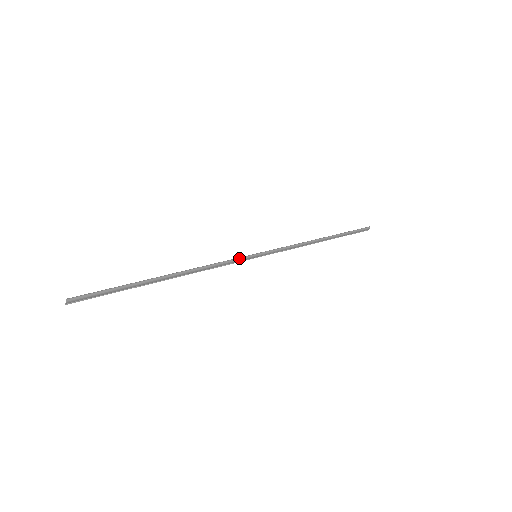
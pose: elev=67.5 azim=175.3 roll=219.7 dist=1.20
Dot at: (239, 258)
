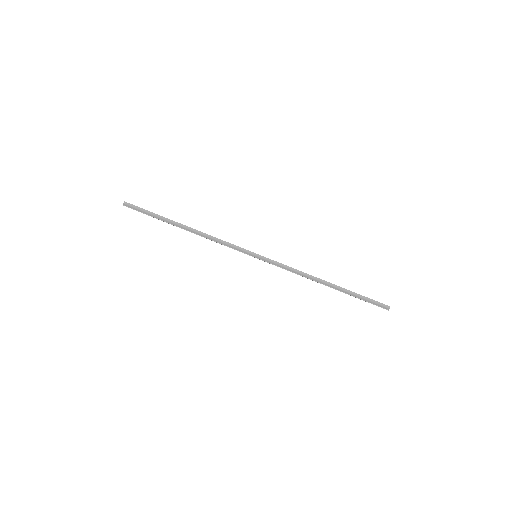
Dot at: occluded
